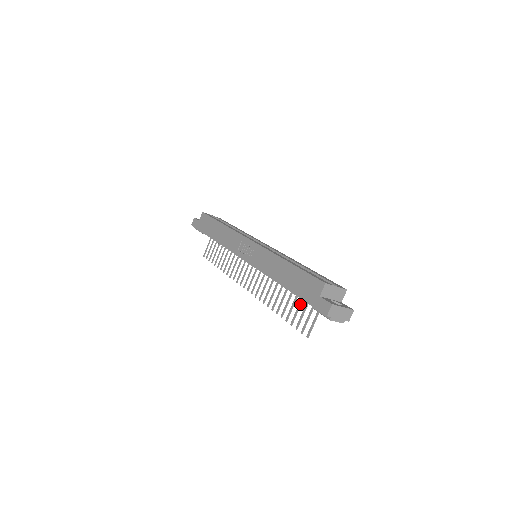
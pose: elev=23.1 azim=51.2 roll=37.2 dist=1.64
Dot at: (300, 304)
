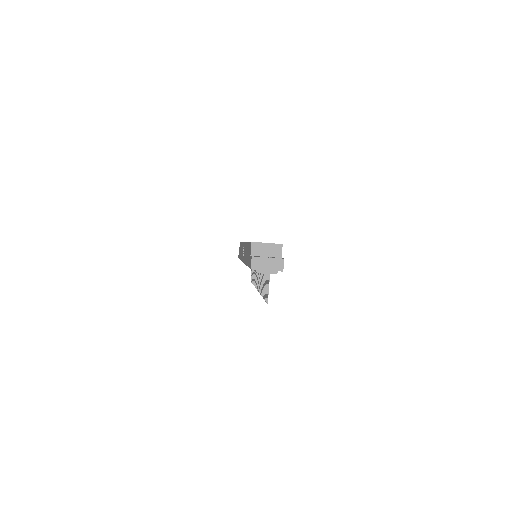
Dot at: occluded
